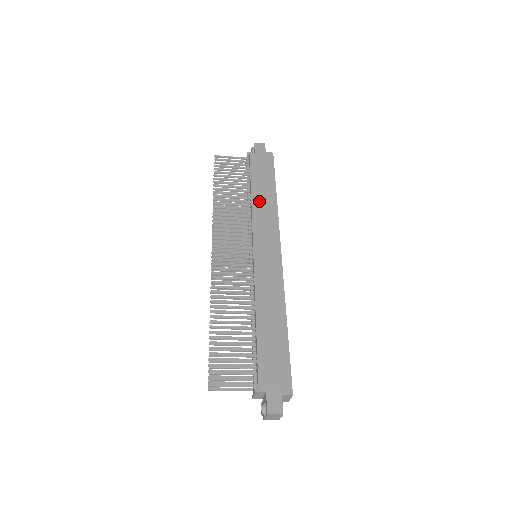
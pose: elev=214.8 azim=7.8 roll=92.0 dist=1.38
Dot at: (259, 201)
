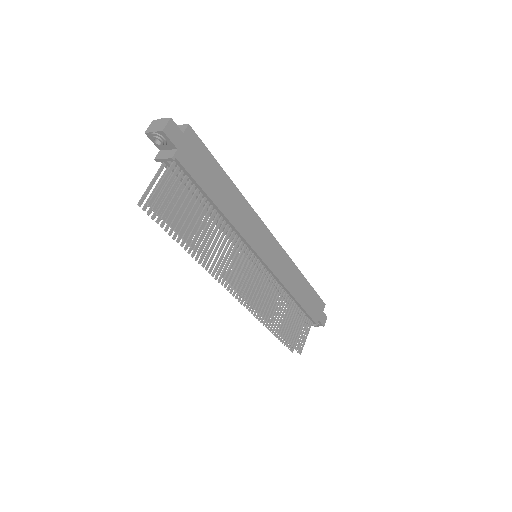
Dot at: (231, 211)
